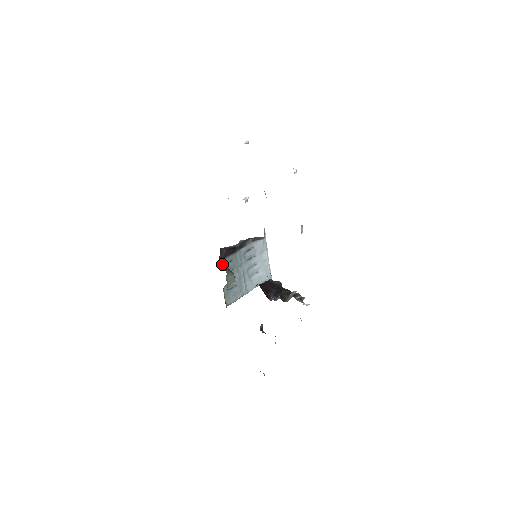
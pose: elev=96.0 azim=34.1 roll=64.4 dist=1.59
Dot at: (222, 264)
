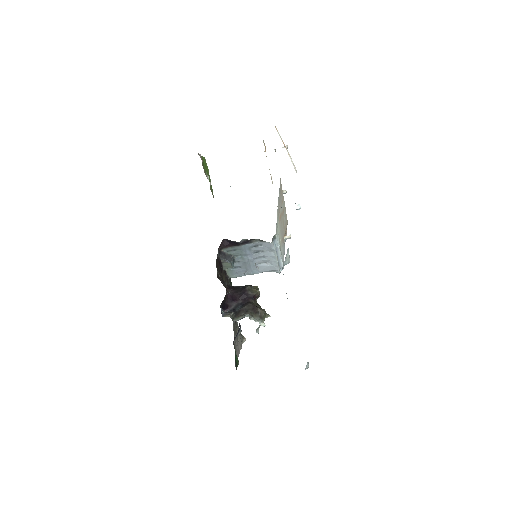
Dot at: (224, 251)
